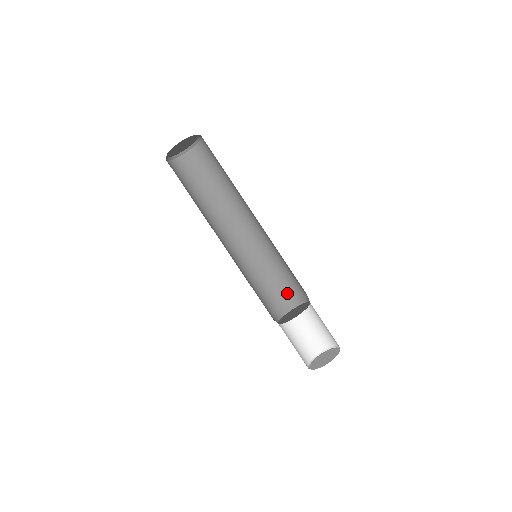
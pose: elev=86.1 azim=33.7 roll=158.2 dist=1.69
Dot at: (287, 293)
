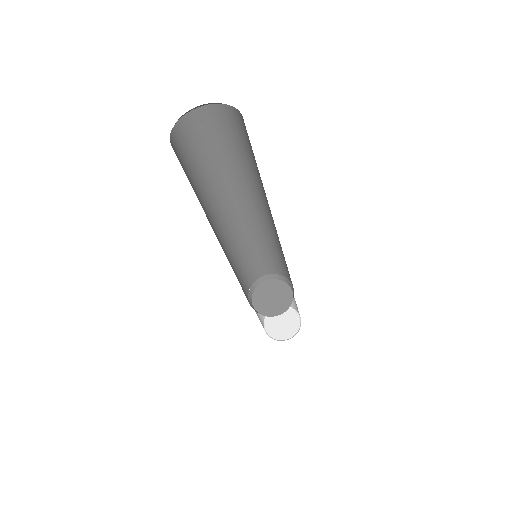
Dot at: (271, 268)
